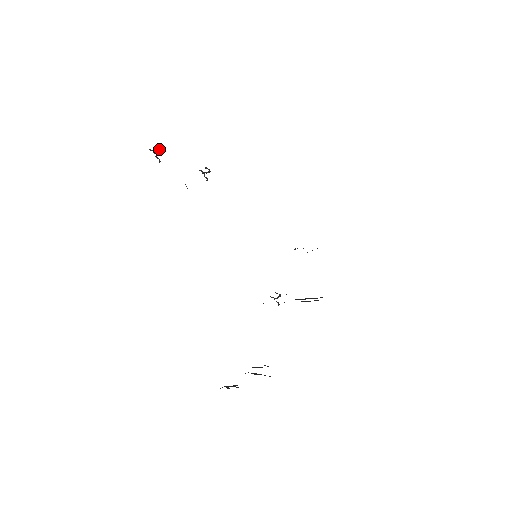
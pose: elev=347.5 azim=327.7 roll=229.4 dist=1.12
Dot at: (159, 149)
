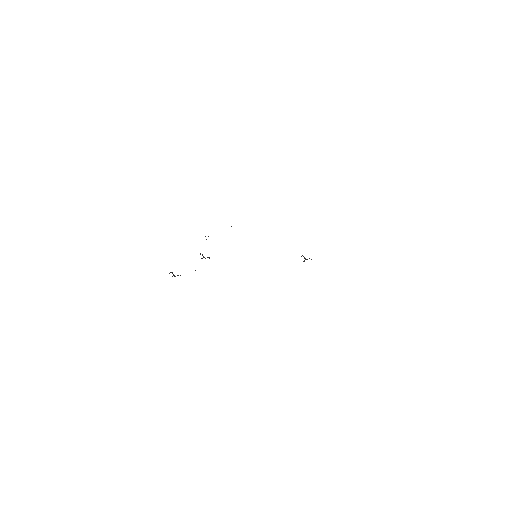
Dot at: occluded
